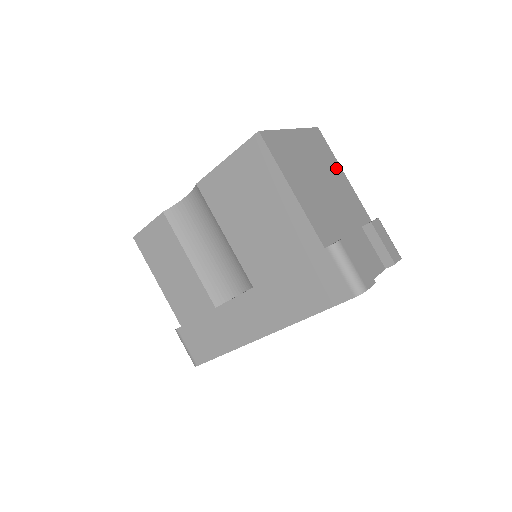
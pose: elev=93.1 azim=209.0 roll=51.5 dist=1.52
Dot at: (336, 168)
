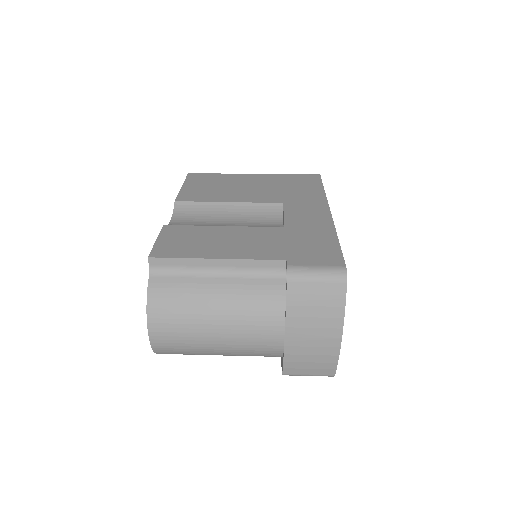
Dot at: occluded
